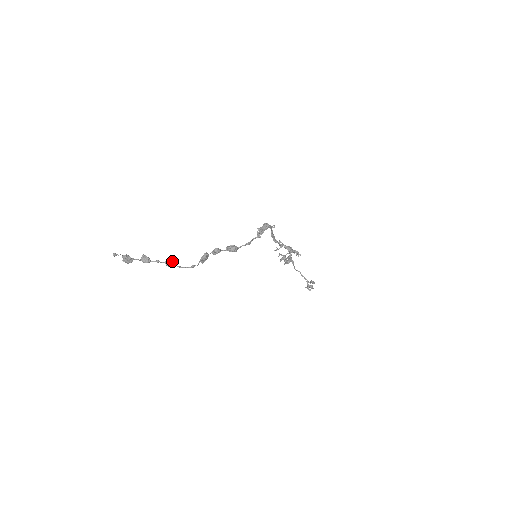
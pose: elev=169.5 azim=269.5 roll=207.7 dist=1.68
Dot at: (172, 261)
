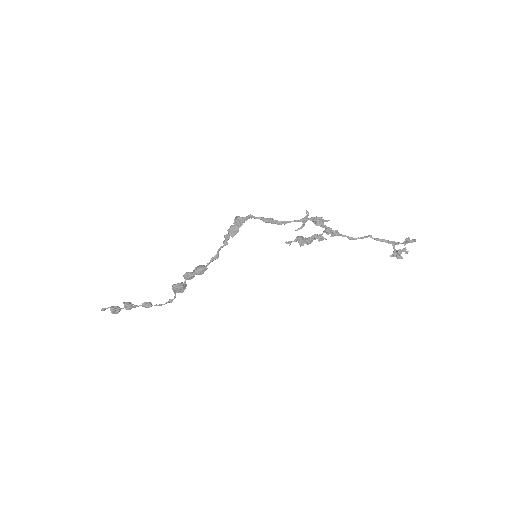
Dot at: (147, 302)
